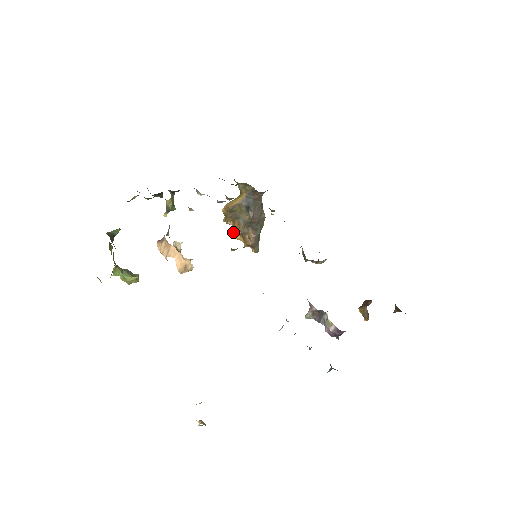
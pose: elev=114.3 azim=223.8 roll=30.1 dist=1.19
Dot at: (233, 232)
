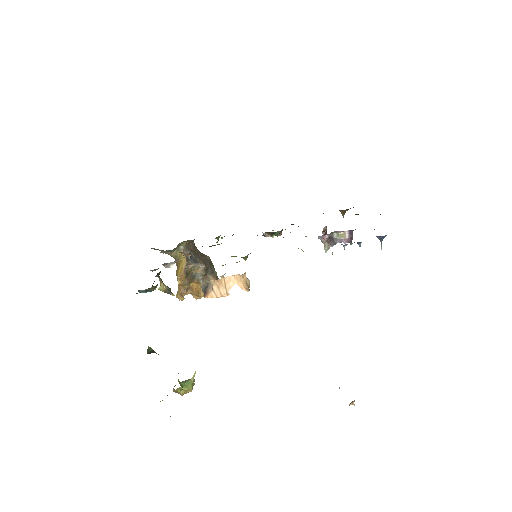
Dot at: (199, 293)
